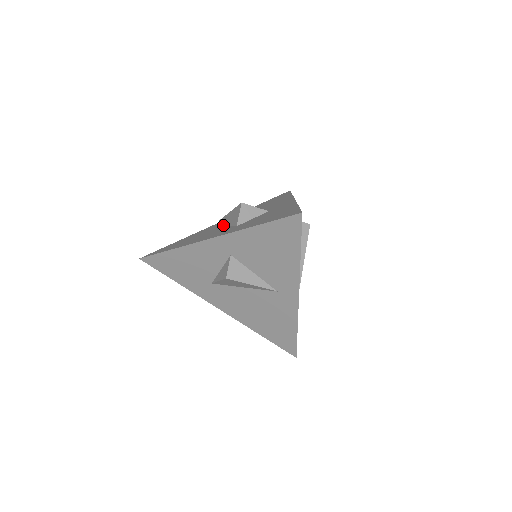
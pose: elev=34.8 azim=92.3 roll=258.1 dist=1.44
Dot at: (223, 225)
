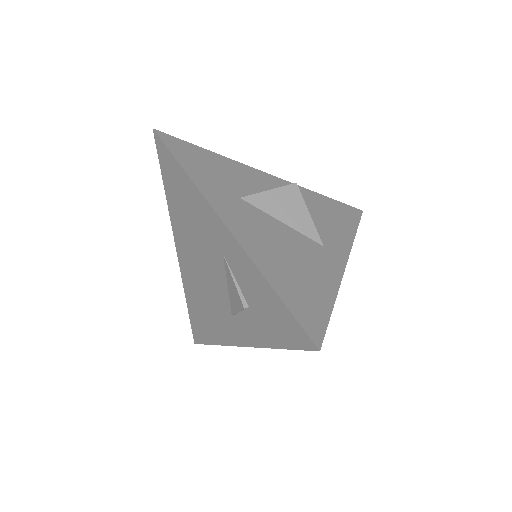
Dot at: occluded
